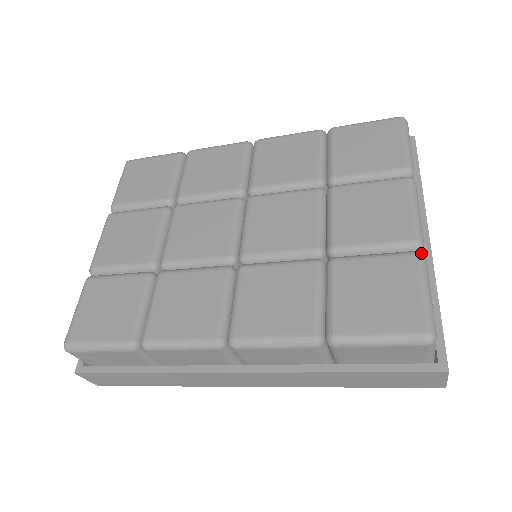
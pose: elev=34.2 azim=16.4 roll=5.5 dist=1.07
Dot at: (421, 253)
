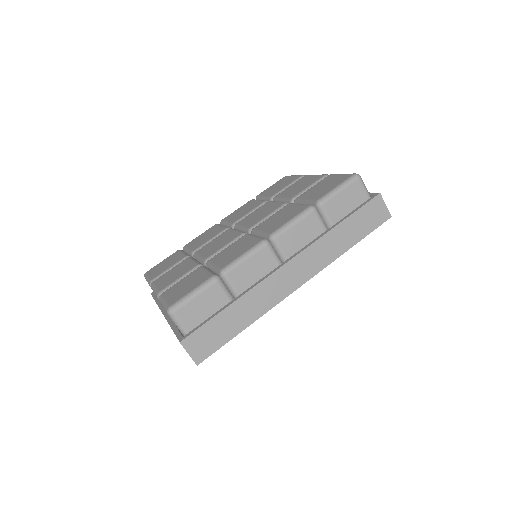
Dot at: occluded
